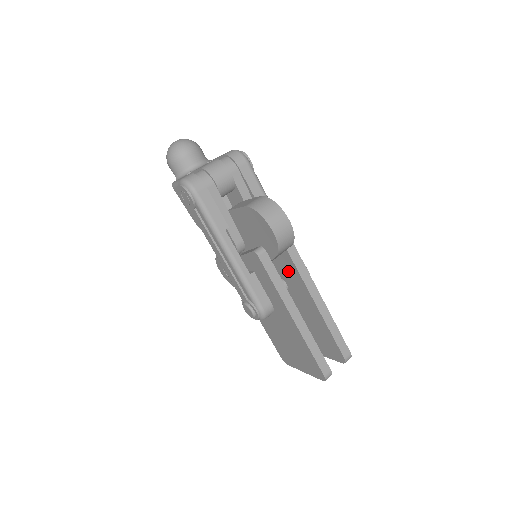
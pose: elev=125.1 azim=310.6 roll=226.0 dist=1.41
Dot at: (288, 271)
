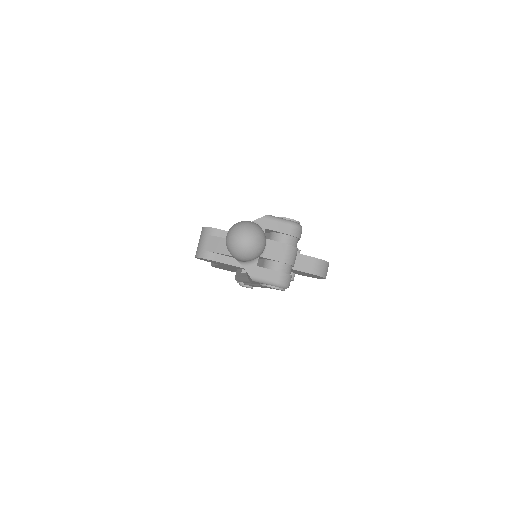
Dot at: occluded
